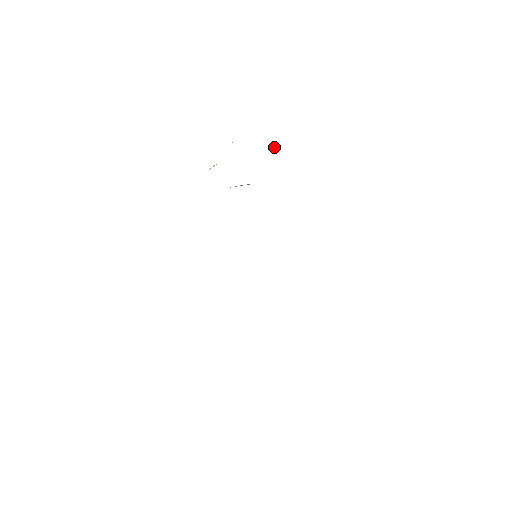
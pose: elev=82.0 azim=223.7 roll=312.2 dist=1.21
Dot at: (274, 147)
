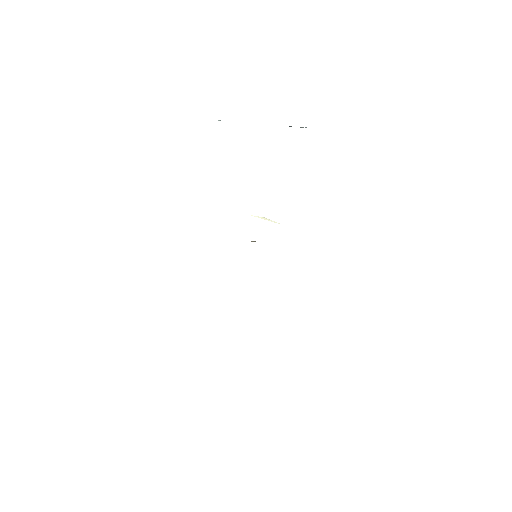
Dot at: occluded
